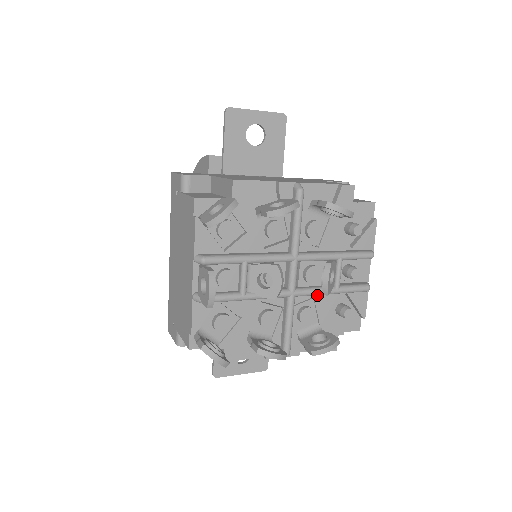
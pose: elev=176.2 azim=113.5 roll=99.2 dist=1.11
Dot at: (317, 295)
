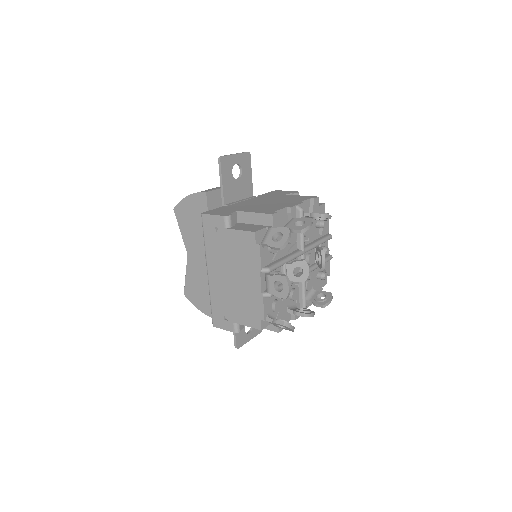
Dot at: occluded
